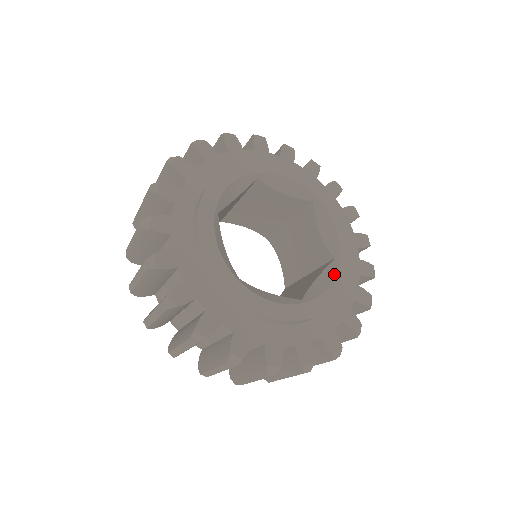
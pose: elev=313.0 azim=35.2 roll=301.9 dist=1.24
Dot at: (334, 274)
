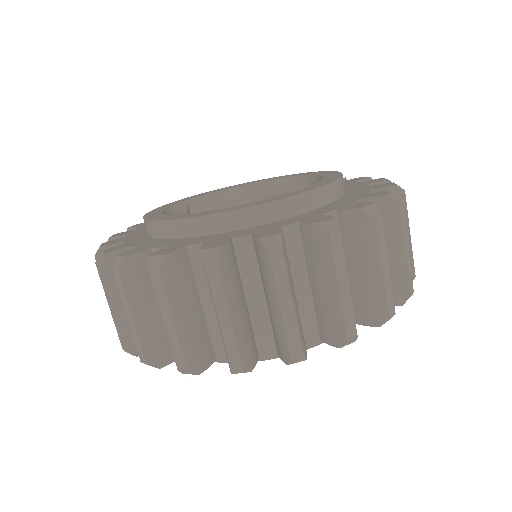
Dot at: occluded
